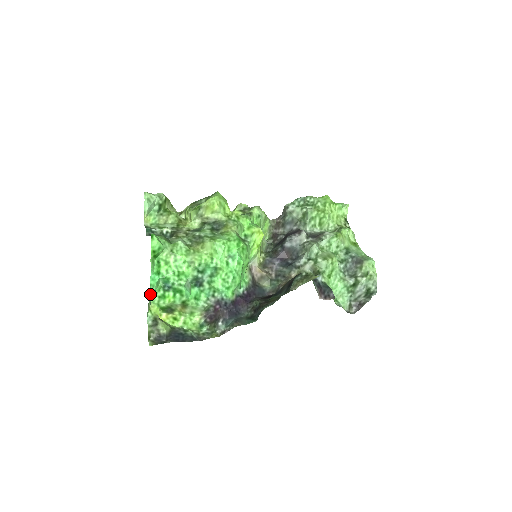
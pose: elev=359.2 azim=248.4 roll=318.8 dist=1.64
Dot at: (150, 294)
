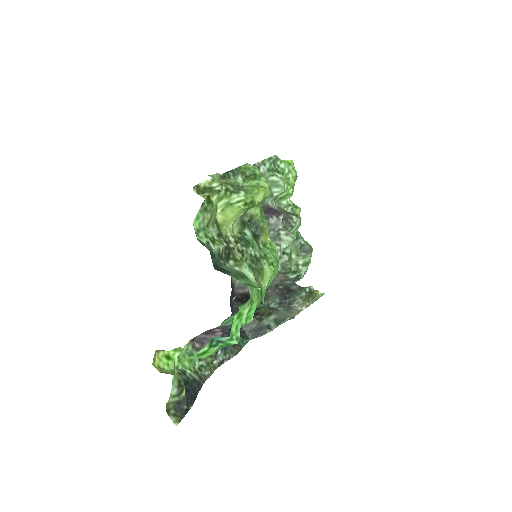
Dot at: occluded
